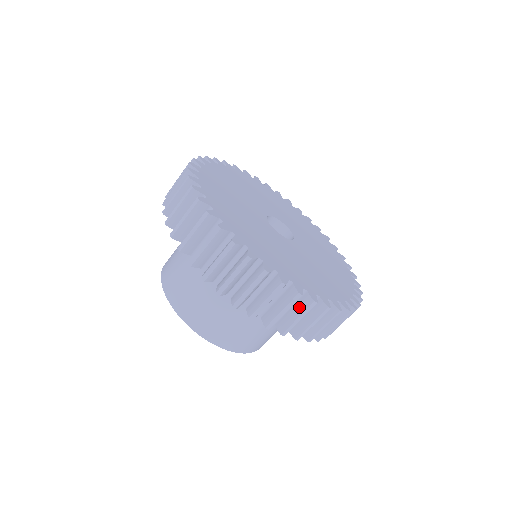
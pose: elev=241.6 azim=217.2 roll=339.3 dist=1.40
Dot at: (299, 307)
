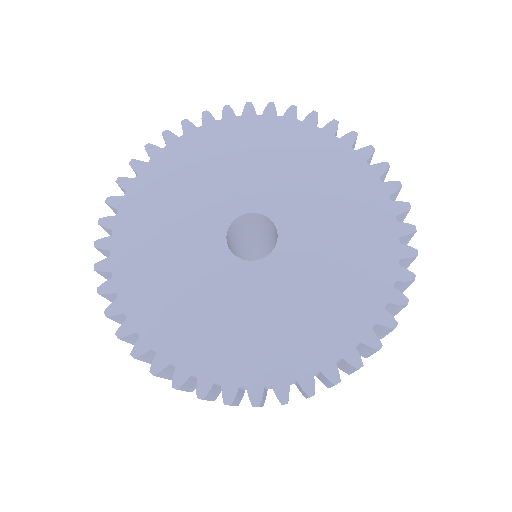
Dot at: occluded
